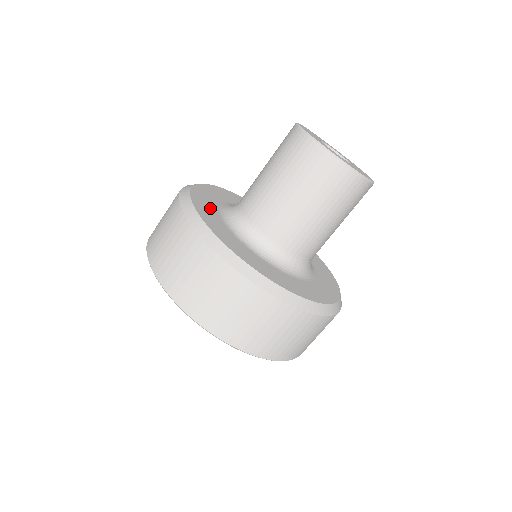
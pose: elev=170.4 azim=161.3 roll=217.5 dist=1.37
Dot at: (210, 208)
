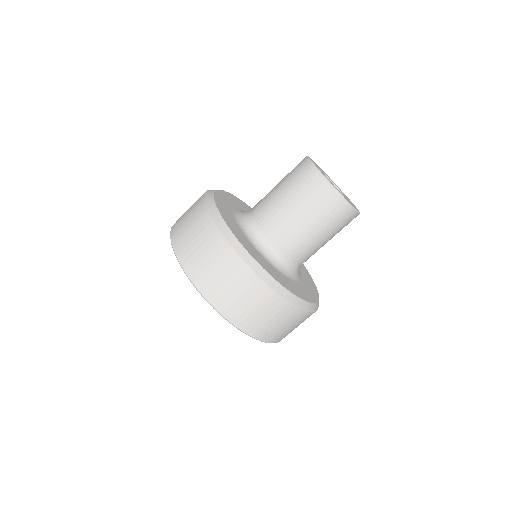
Dot at: (230, 202)
